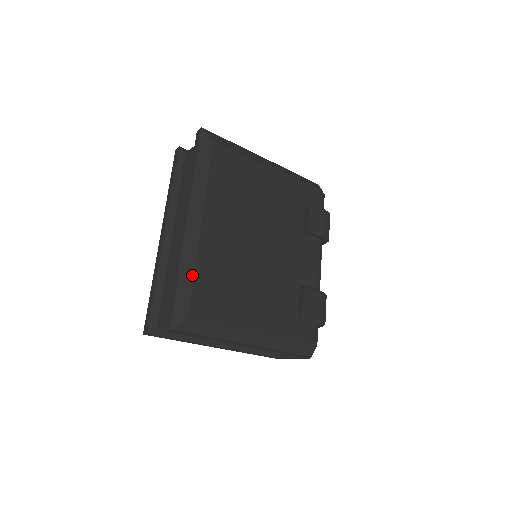
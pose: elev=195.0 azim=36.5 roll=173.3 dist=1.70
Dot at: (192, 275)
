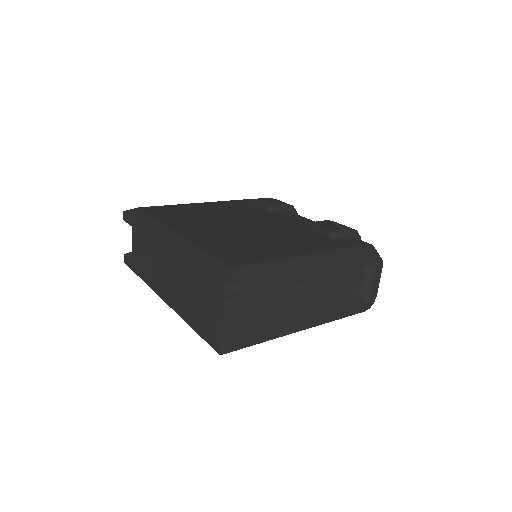
Dot at: (203, 252)
